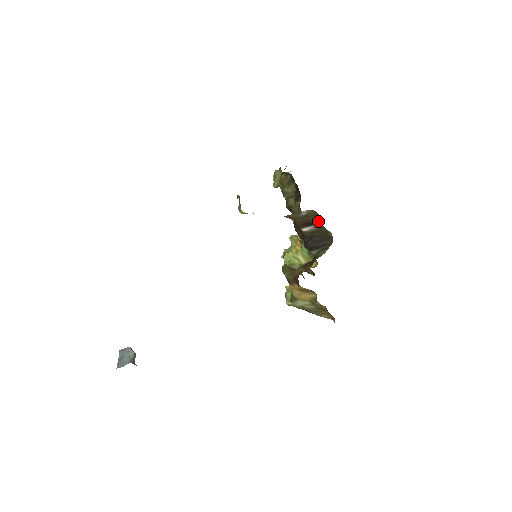
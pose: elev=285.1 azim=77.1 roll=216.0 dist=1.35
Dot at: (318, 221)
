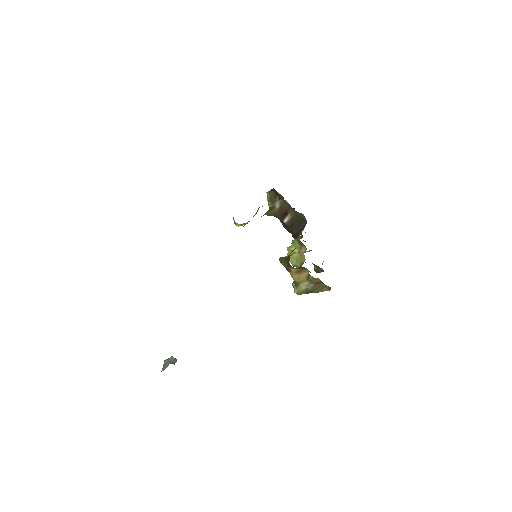
Dot at: (290, 208)
